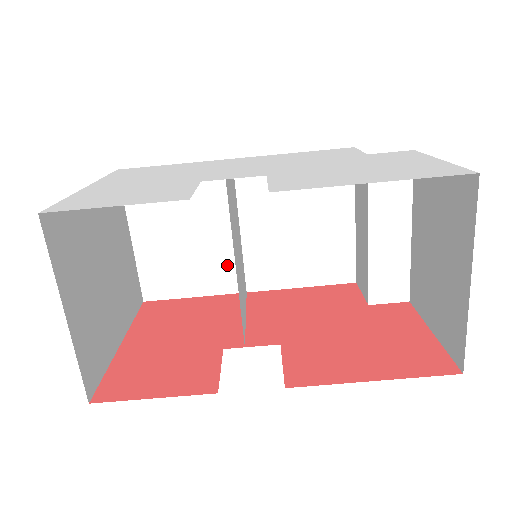
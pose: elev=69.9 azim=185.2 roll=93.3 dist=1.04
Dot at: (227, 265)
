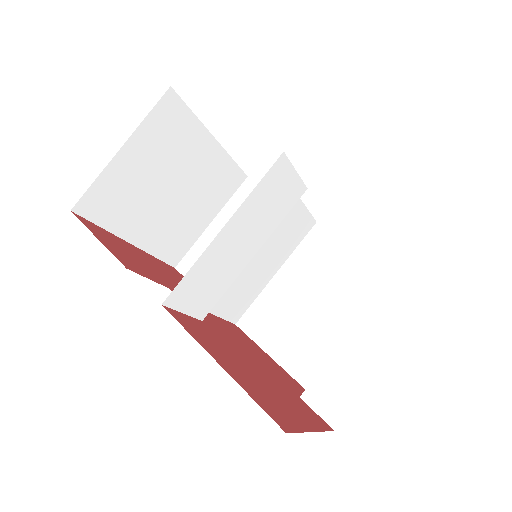
Dot at: occluded
